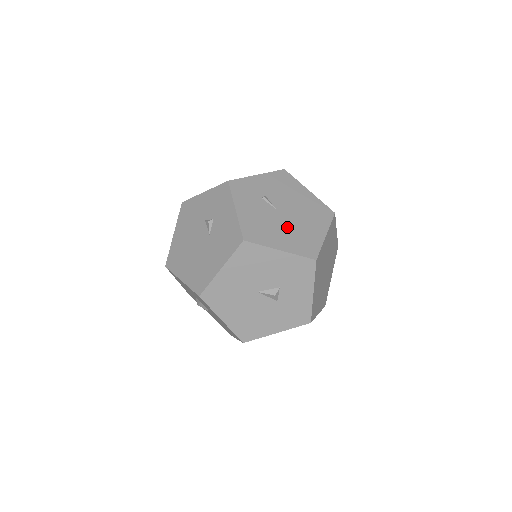
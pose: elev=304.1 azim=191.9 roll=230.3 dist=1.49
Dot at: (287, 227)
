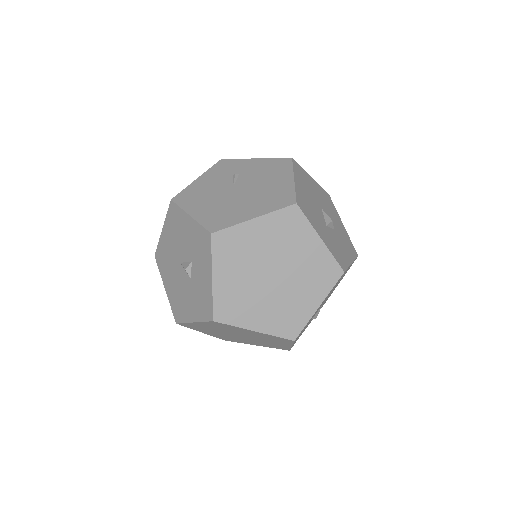
Dot at: (223, 201)
